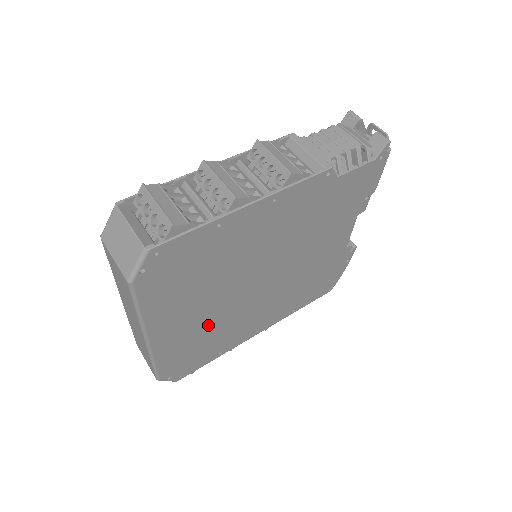
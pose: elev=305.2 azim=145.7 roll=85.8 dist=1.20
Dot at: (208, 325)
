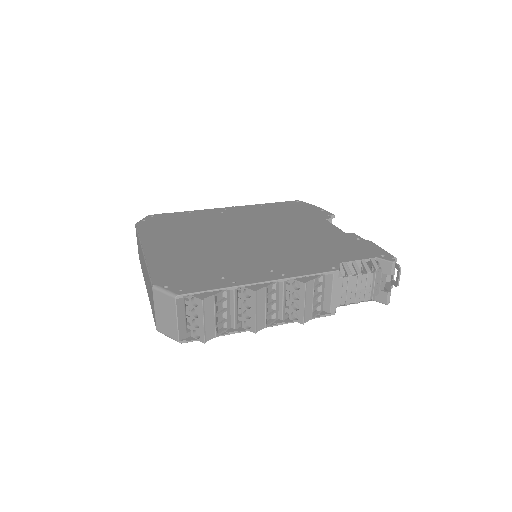
Dot at: occluded
